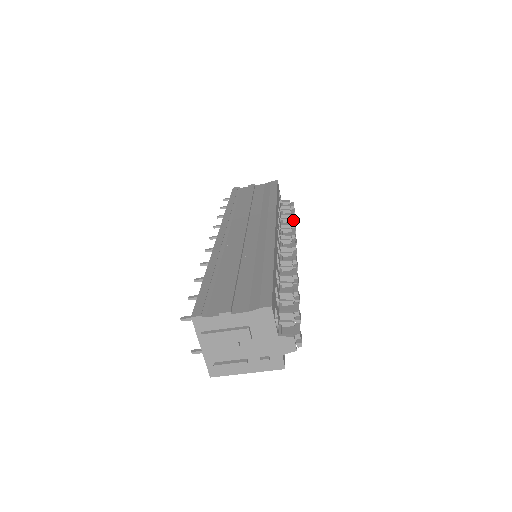
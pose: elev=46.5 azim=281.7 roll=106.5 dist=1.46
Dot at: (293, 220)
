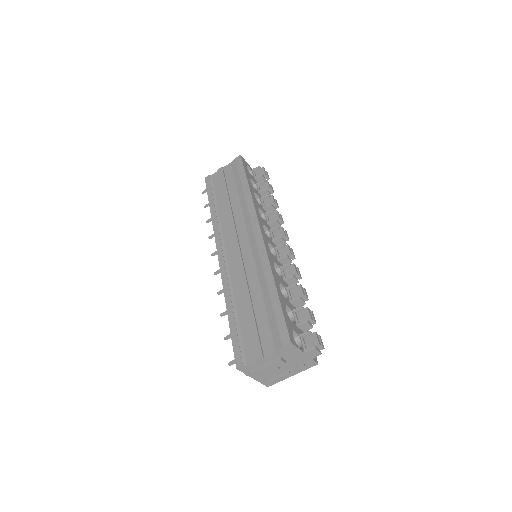
Dot at: (271, 196)
